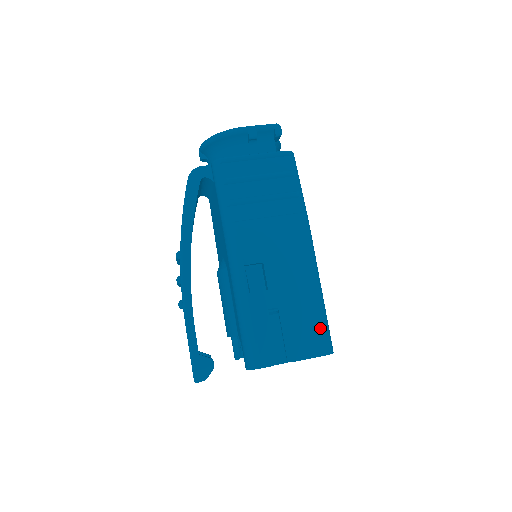
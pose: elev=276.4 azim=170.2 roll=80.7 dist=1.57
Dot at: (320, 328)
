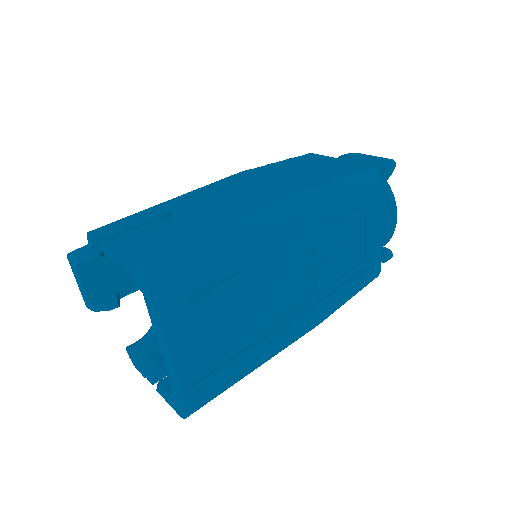
Dot at: (174, 245)
